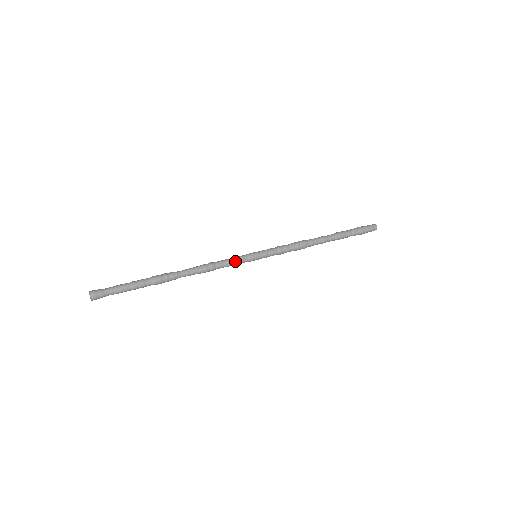
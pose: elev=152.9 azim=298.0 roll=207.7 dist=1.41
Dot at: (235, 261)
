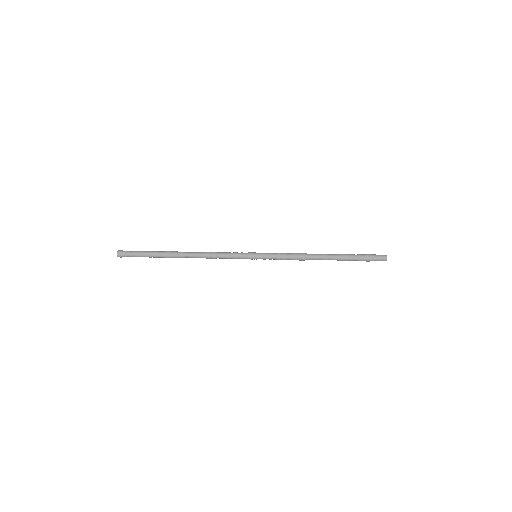
Dot at: (235, 253)
